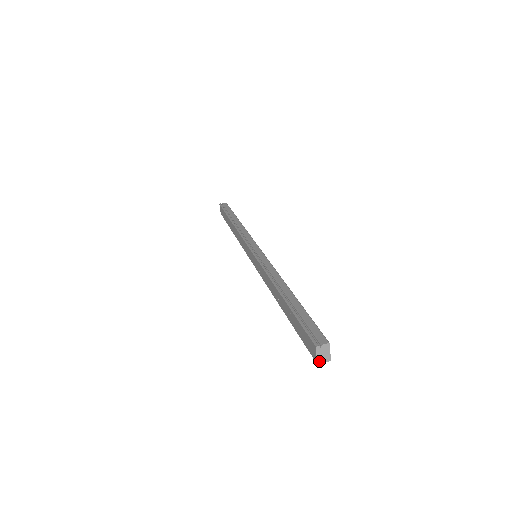
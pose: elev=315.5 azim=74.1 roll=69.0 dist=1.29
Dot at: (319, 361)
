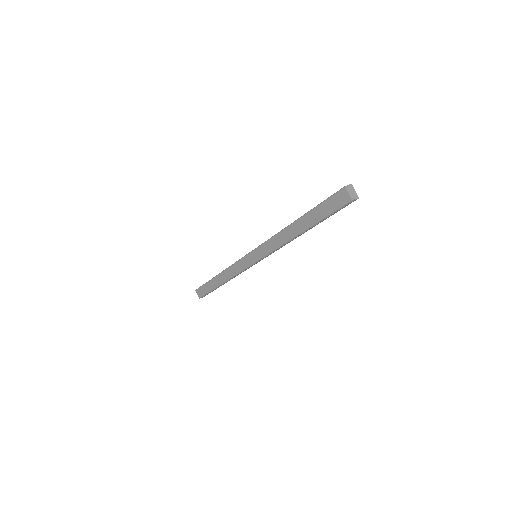
Dot at: (352, 198)
